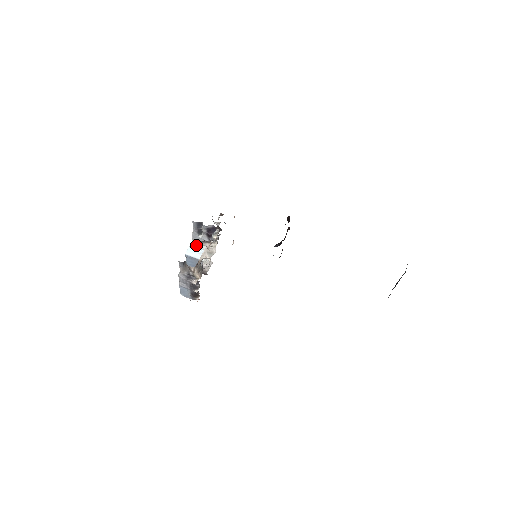
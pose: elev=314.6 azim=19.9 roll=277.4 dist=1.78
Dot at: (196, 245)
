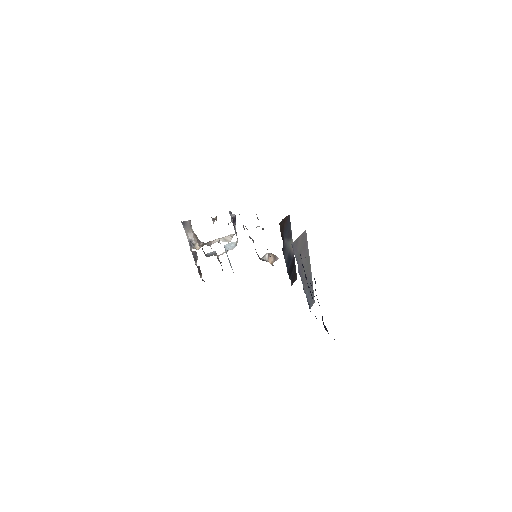
Dot at: occluded
